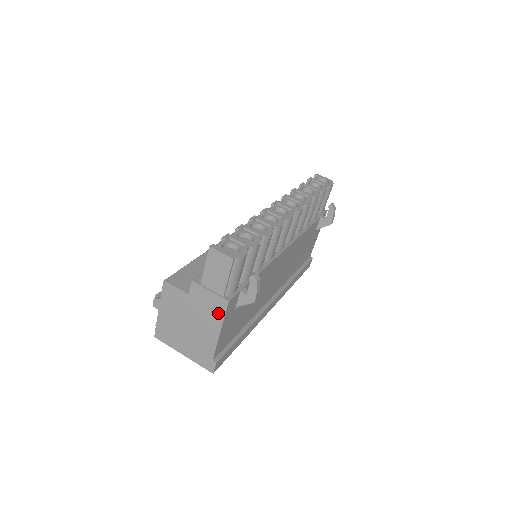
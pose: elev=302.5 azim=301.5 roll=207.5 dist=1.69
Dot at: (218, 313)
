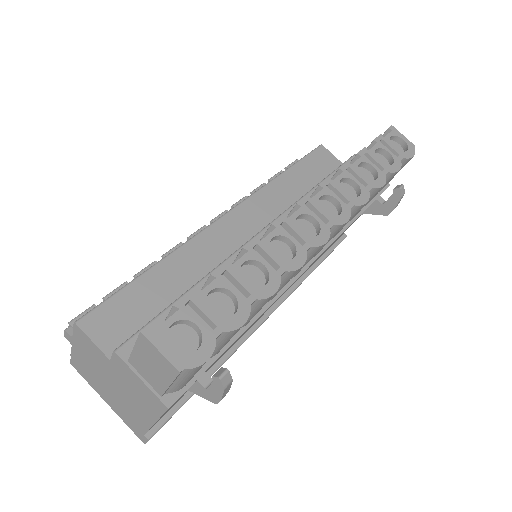
Dot at: (152, 407)
